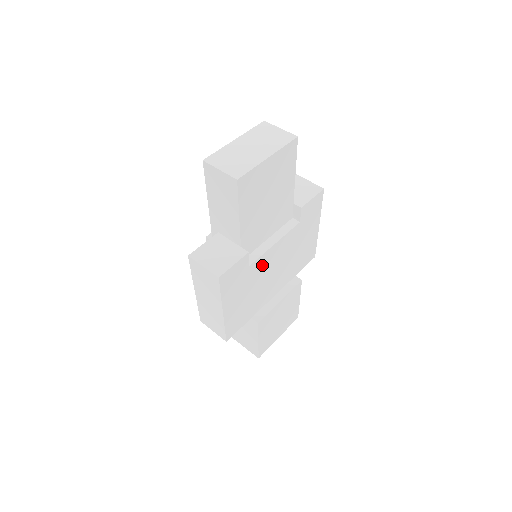
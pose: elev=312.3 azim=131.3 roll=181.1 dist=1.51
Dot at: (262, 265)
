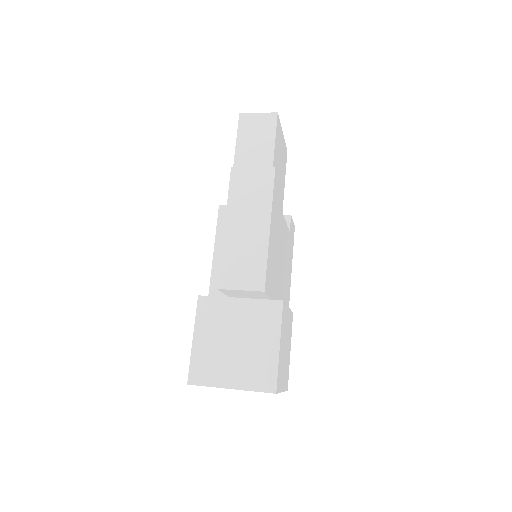
Dot at: (281, 228)
